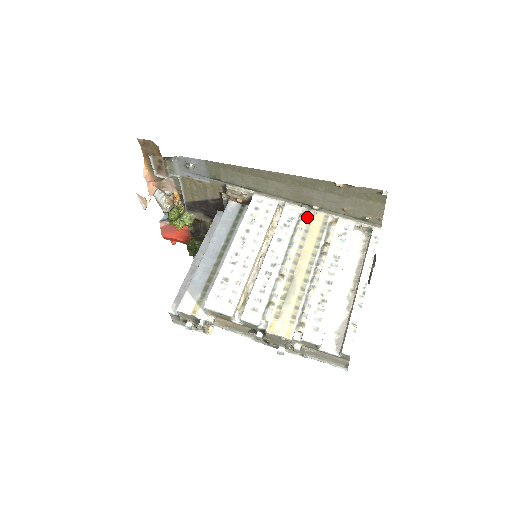
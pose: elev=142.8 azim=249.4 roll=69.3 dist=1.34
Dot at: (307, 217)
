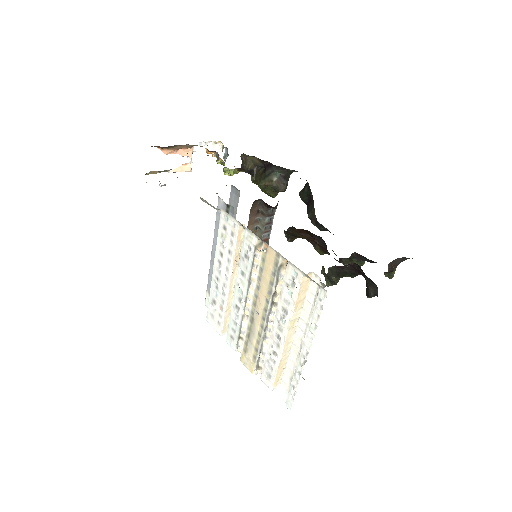
Dot at: (262, 251)
